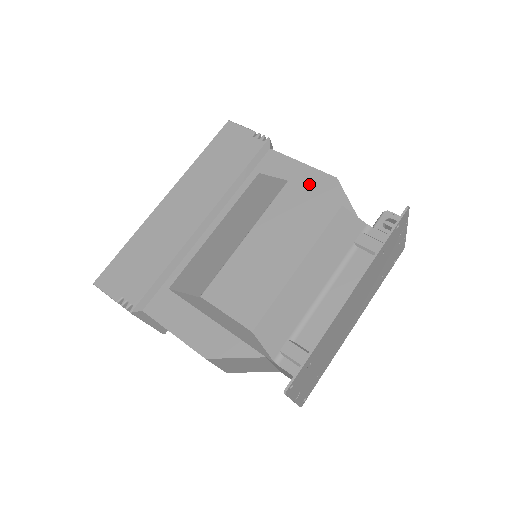
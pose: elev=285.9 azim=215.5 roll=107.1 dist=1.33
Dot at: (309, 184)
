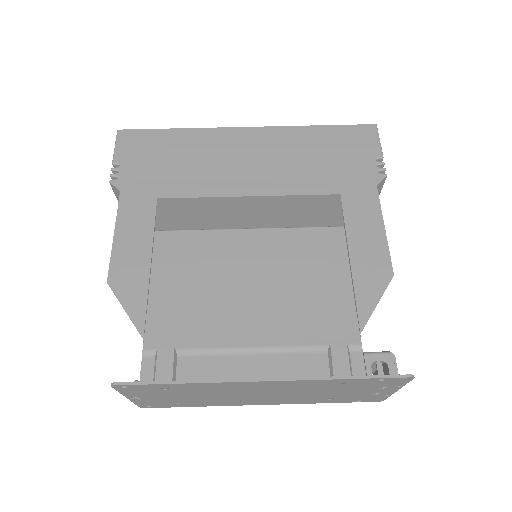
Dot at: (365, 252)
